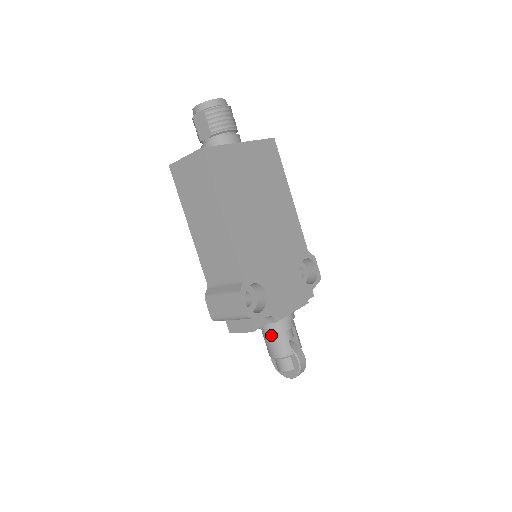
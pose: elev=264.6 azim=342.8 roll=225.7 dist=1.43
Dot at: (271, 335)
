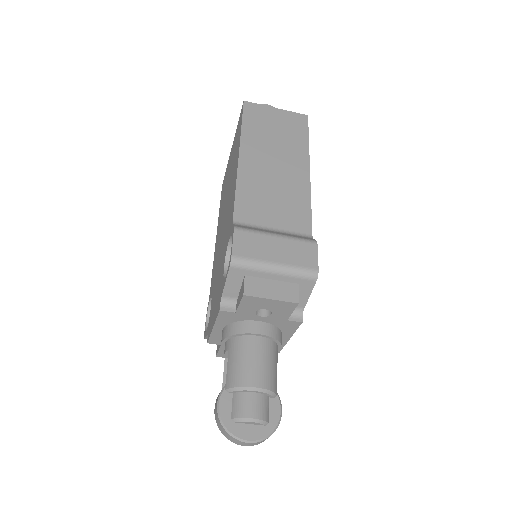
Dot at: (264, 348)
